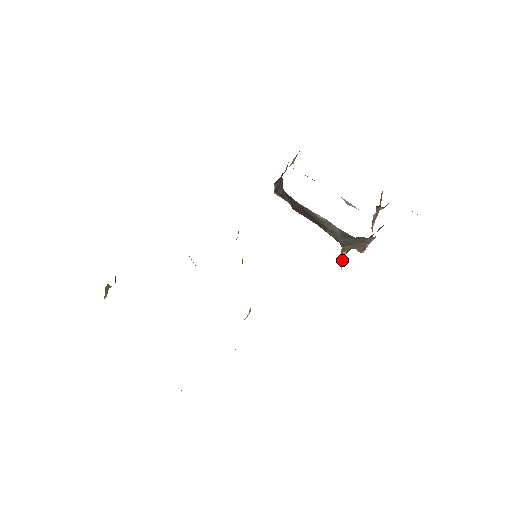
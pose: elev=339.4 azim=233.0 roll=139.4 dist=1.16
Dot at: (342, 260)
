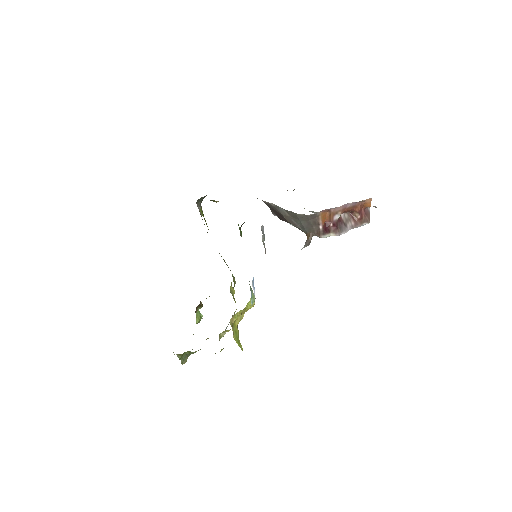
Dot at: (305, 244)
